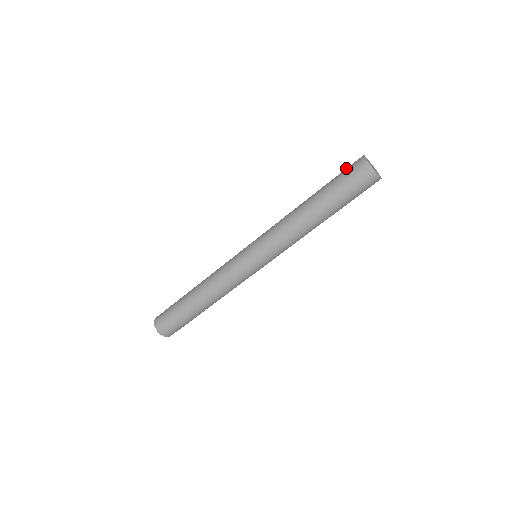
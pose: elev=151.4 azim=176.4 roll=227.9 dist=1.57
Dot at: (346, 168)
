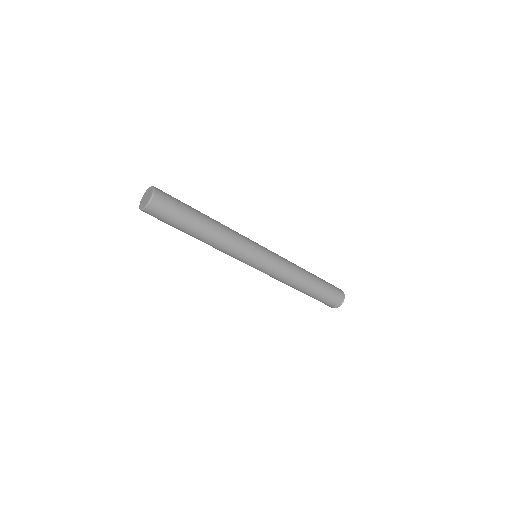
Dot at: occluded
